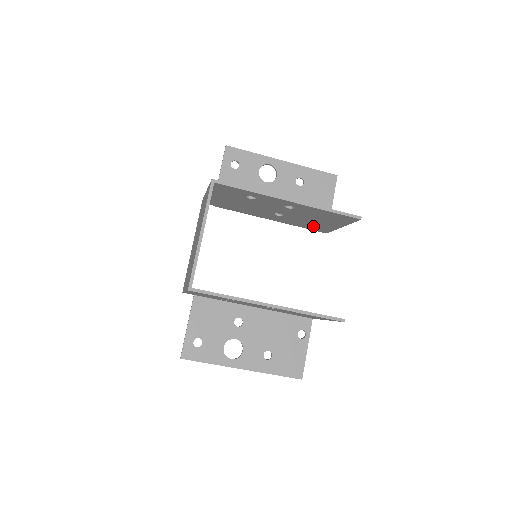
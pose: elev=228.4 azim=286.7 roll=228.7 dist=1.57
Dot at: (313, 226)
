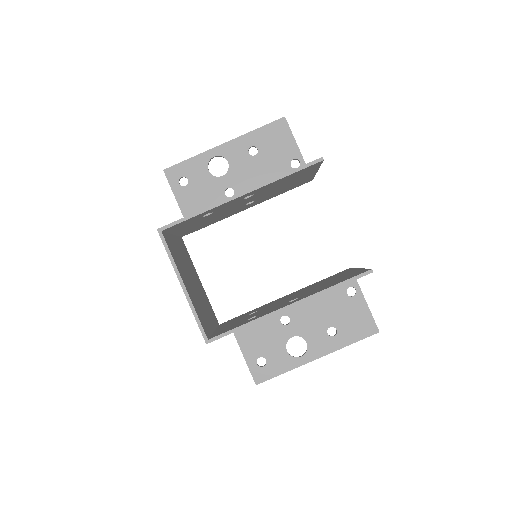
Dot at: (292, 186)
